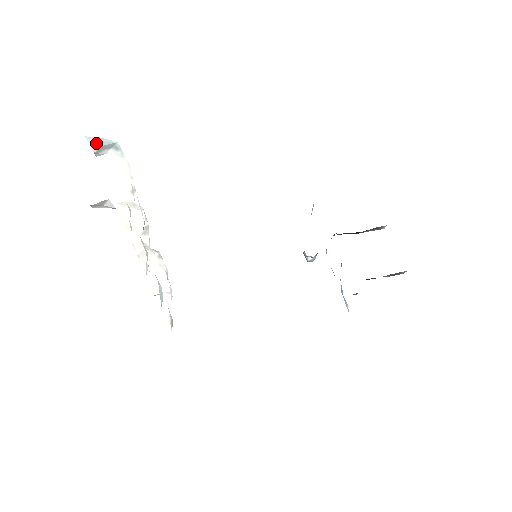
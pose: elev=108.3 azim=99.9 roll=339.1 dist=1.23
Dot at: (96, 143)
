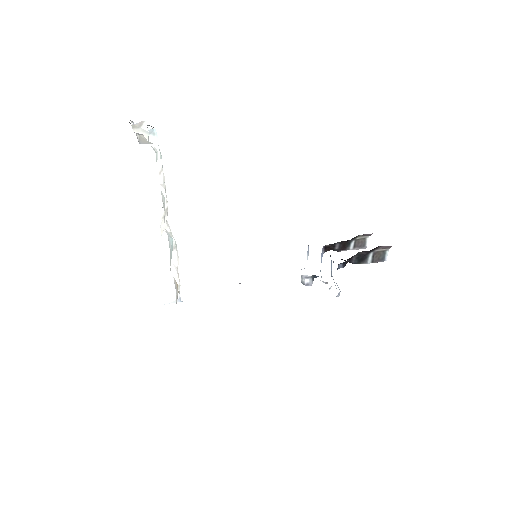
Dot at: occluded
